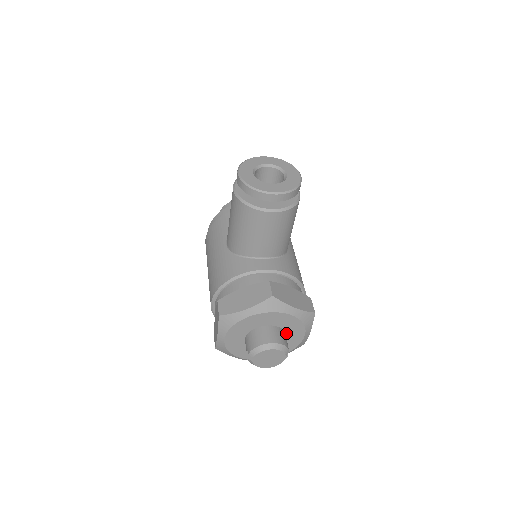
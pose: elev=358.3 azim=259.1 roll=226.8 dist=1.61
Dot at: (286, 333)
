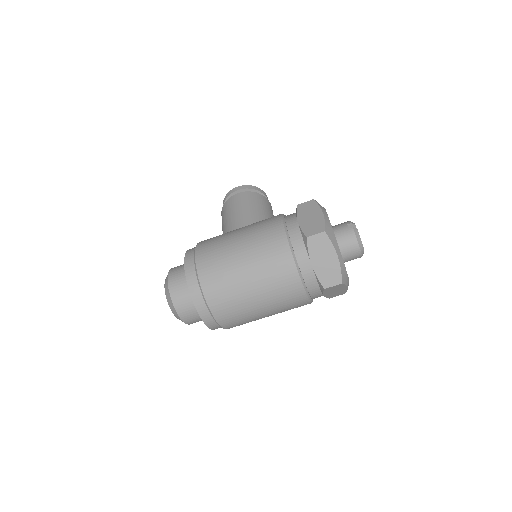
Dot at: occluded
